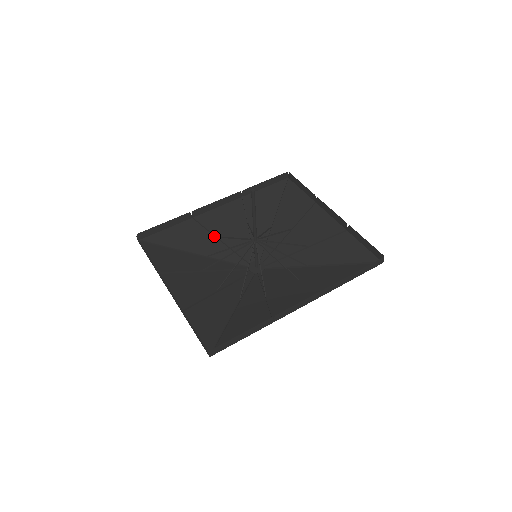
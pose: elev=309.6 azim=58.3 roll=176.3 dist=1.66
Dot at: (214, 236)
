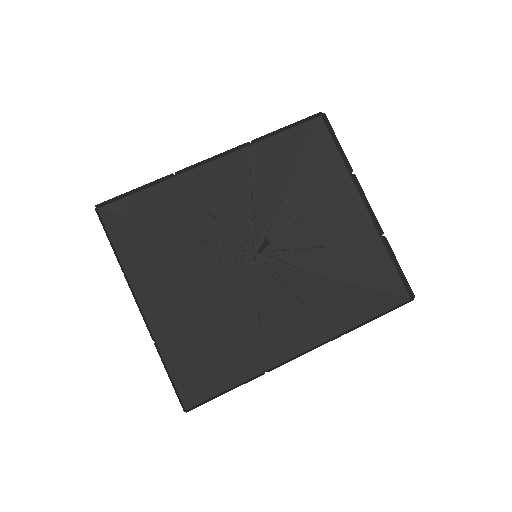
Dot at: (204, 207)
